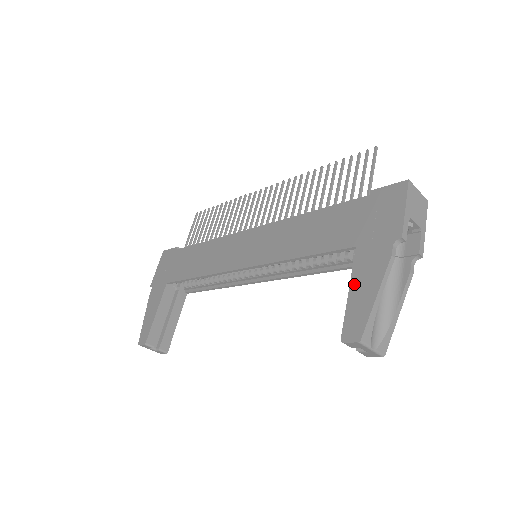
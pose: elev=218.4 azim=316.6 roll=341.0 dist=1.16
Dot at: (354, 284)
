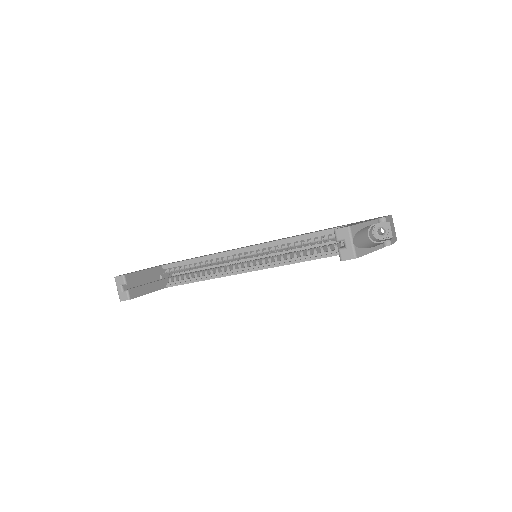
Dot at: (348, 225)
